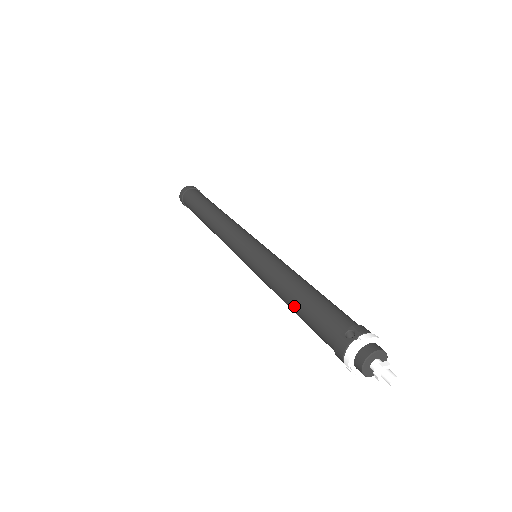
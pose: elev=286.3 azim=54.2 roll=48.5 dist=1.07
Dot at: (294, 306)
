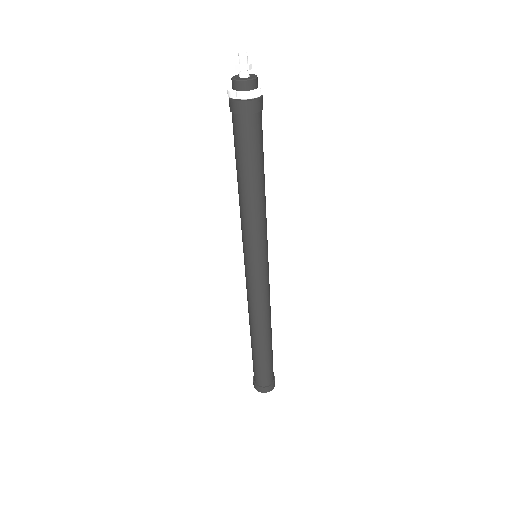
Dot at: occluded
